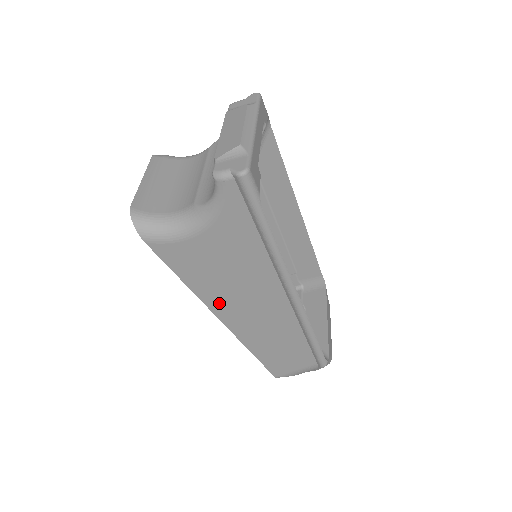
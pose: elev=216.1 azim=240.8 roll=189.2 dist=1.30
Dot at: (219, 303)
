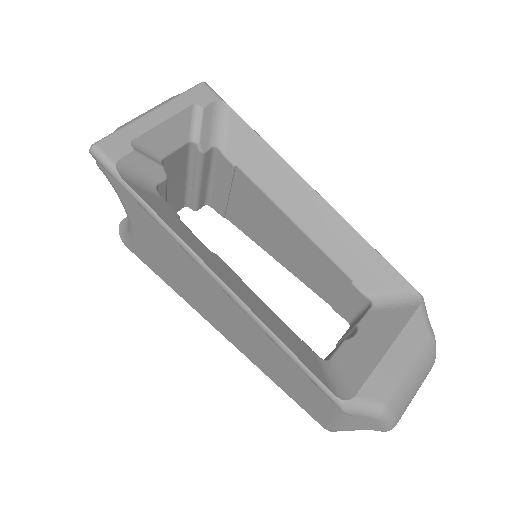
Dot at: (201, 307)
